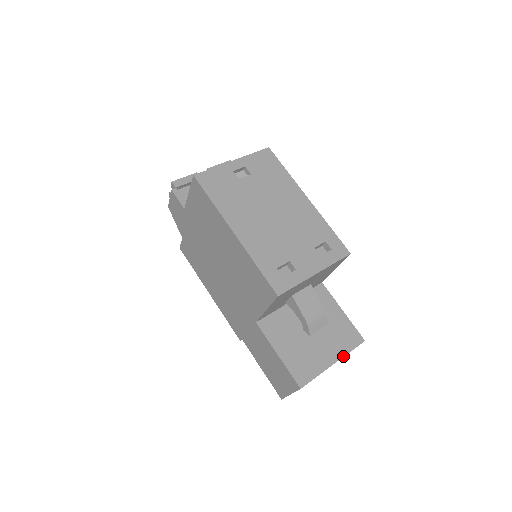
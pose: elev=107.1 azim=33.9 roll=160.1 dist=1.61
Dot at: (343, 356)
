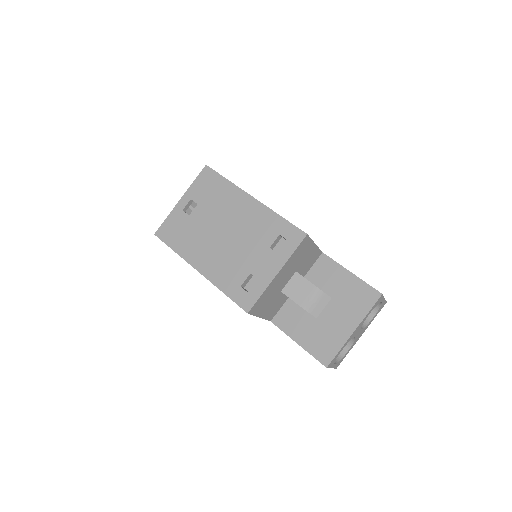
Dot at: (362, 320)
